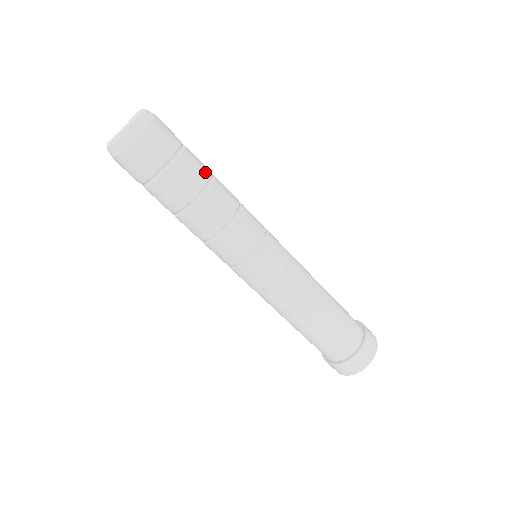
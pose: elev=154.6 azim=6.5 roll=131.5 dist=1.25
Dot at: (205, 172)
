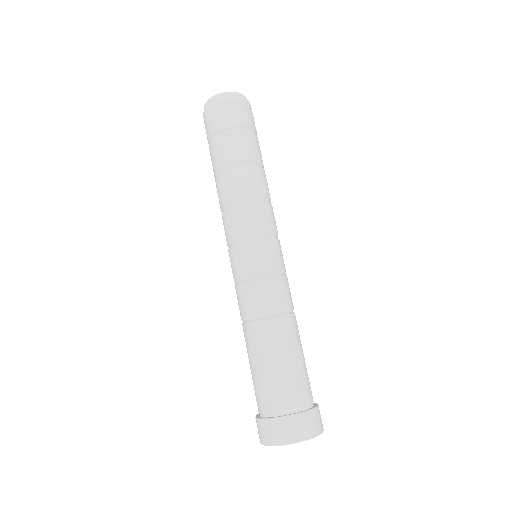
Dot at: occluded
